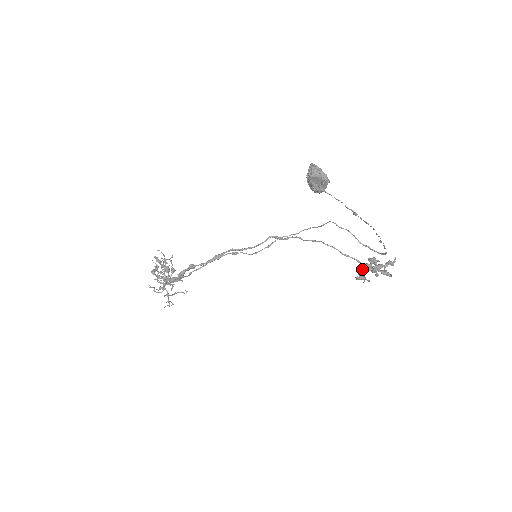
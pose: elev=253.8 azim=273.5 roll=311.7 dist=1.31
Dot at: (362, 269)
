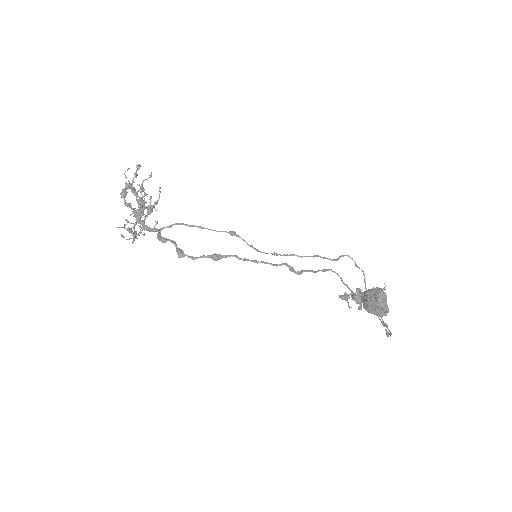
Dot at: occluded
